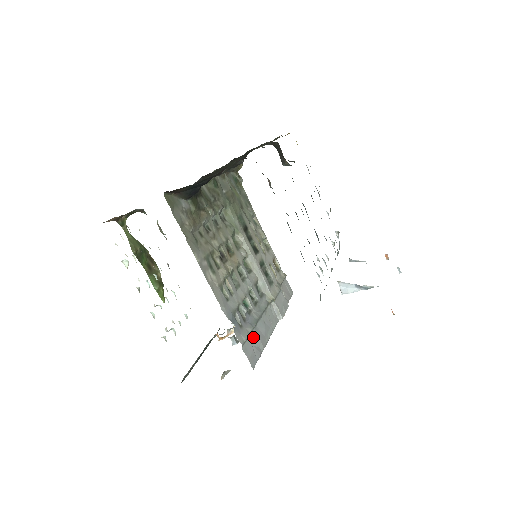
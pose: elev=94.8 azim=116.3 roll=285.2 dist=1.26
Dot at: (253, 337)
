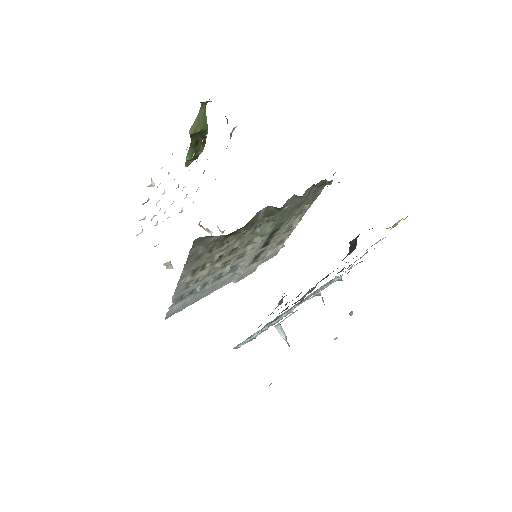
Dot at: (188, 301)
